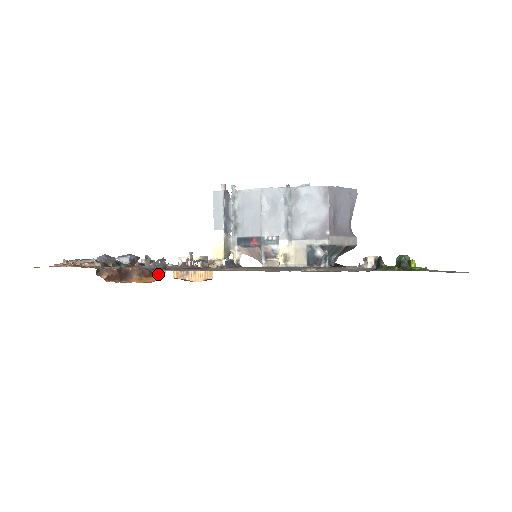
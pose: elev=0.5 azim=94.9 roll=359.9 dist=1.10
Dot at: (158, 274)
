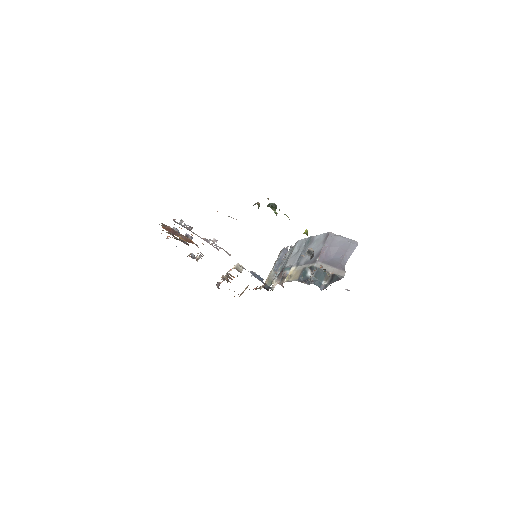
Dot at: occluded
